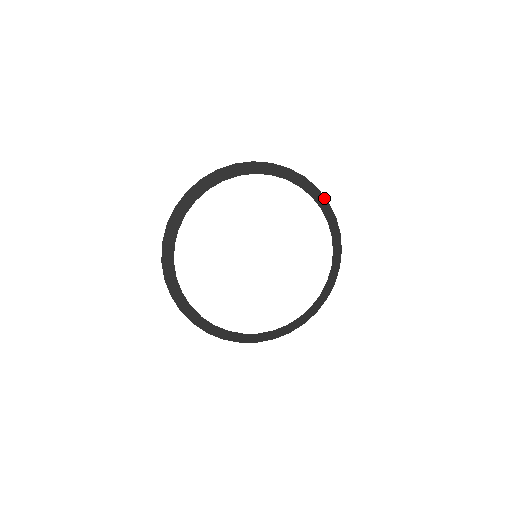
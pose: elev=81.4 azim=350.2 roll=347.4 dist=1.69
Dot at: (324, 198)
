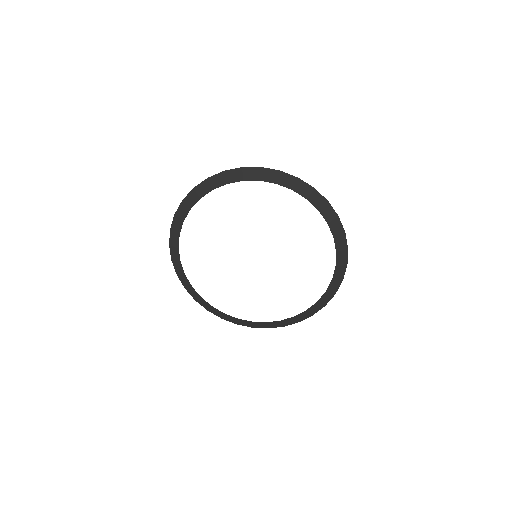
Dot at: (274, 171)
